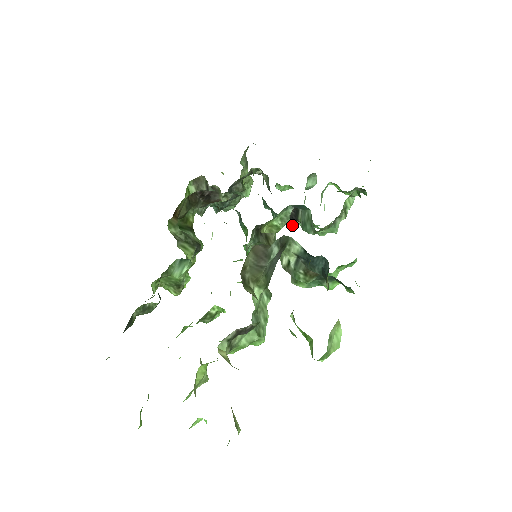
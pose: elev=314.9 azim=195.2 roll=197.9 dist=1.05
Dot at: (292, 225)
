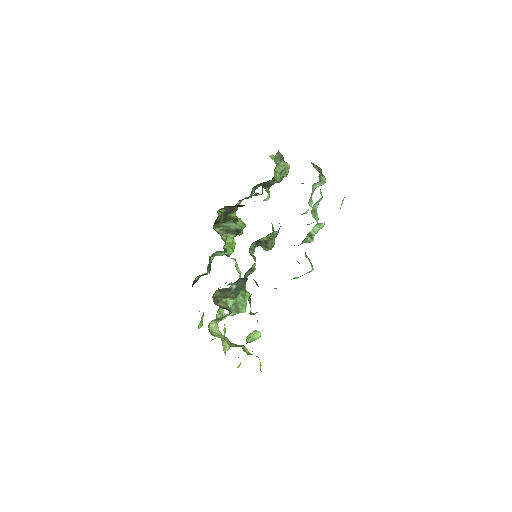
Dot at: occluded
